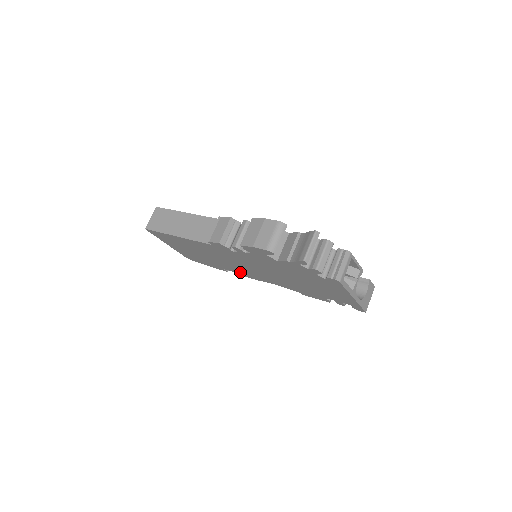
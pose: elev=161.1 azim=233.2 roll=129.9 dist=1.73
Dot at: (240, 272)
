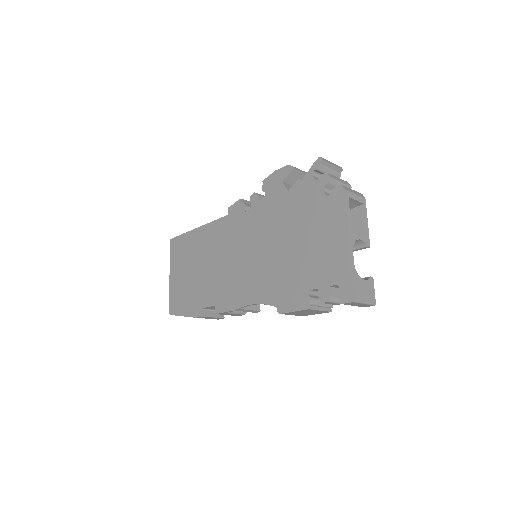
Dot at: (220, 297)
